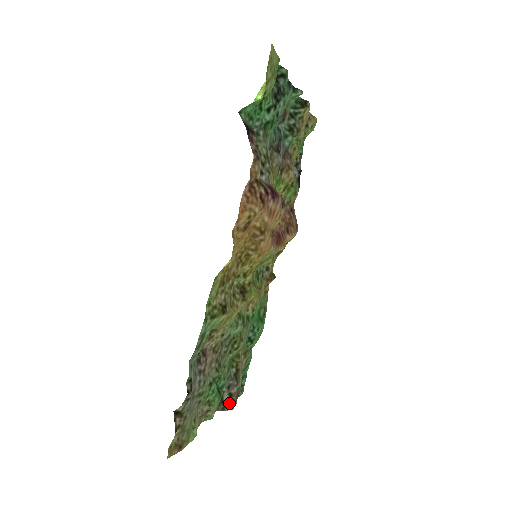
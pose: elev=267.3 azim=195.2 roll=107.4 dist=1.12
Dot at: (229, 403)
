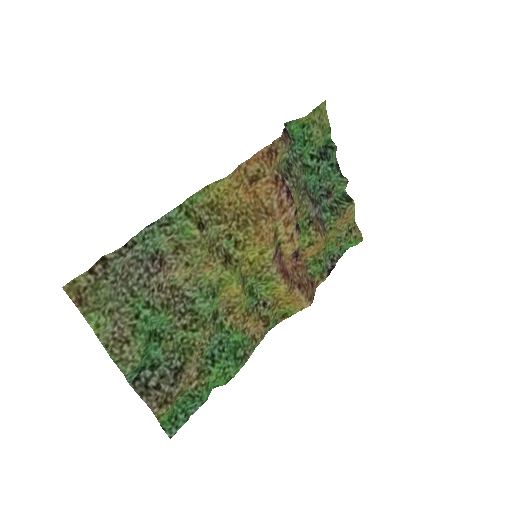
Dot at: (151, 393)
